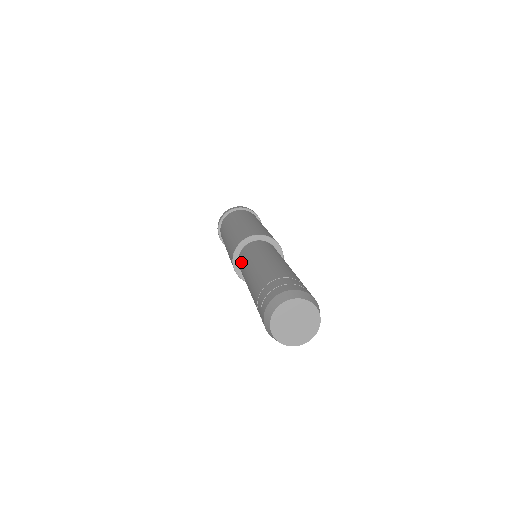
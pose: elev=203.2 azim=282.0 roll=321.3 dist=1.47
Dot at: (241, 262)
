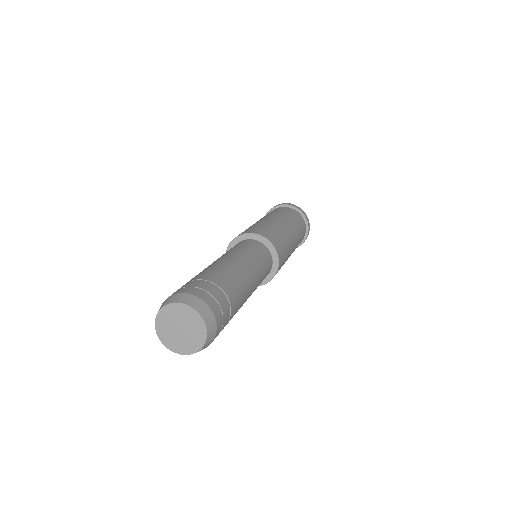
Dot at: occluded
